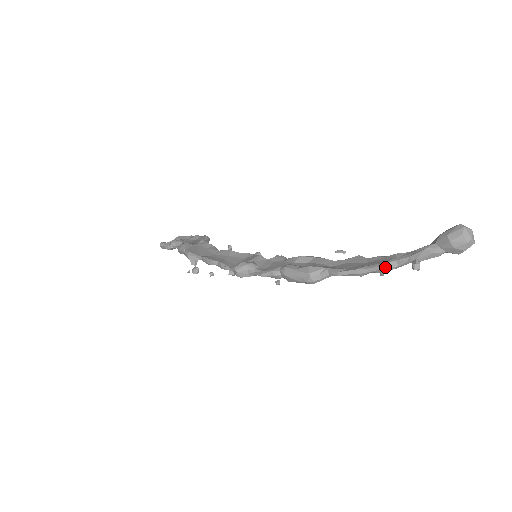
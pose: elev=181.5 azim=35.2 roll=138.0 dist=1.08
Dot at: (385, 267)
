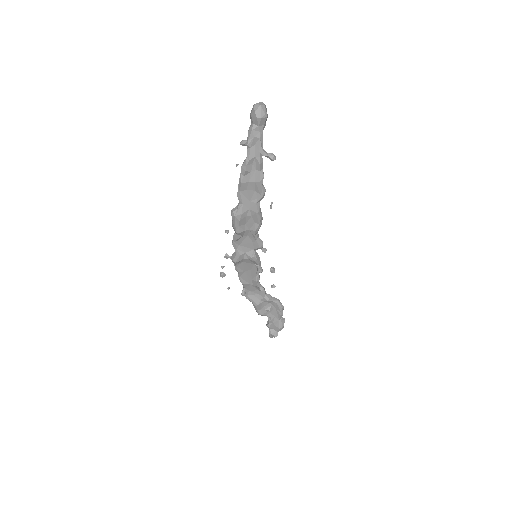
Dot at: (243, 163)
